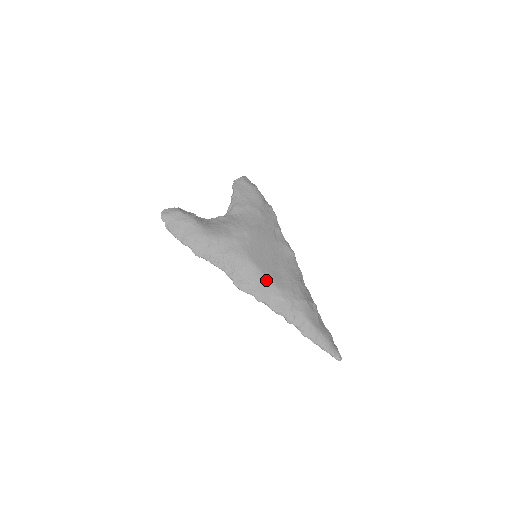
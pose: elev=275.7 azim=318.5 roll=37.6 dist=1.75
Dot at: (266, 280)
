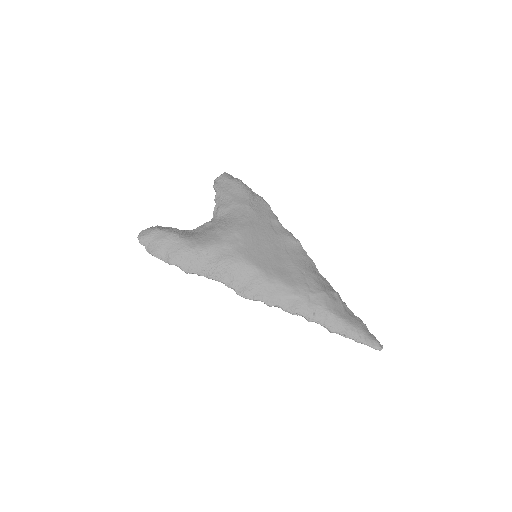
Dot at: (272, 280)
